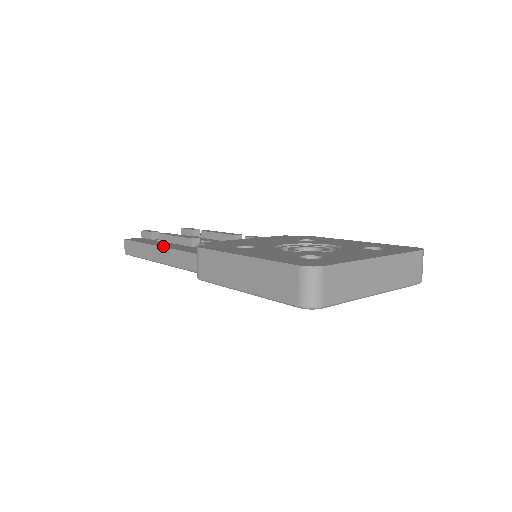
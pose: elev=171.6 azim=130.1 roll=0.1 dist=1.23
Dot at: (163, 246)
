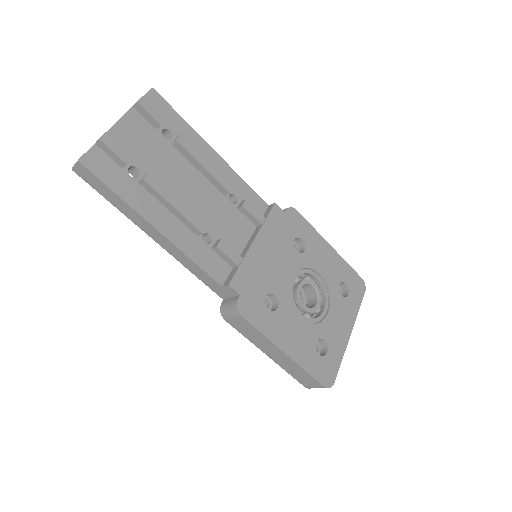
Dot at: (168, 237)
